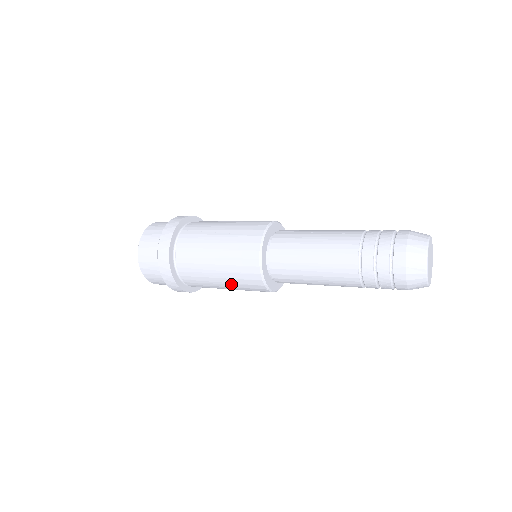
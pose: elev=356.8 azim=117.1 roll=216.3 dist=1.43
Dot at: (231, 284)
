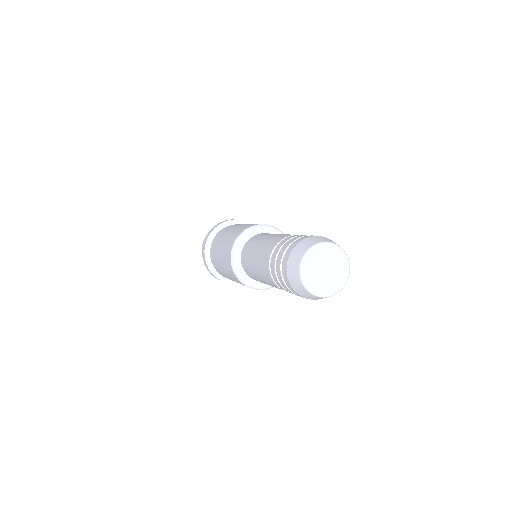
Dot at: (223, 264)
